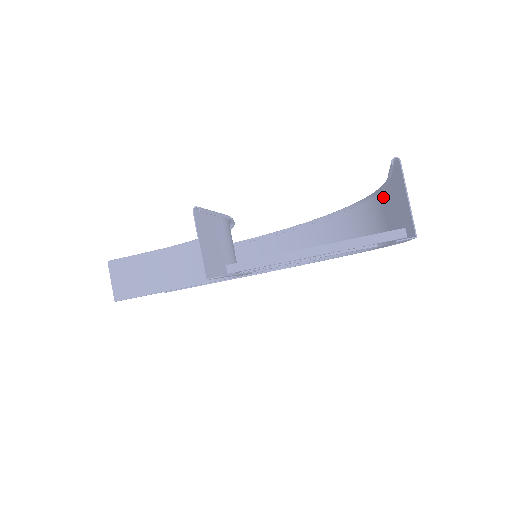
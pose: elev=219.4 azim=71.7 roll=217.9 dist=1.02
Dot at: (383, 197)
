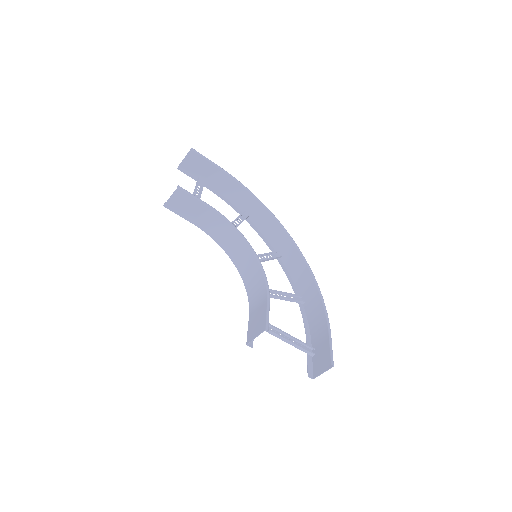
Dot at: (323, 310)
